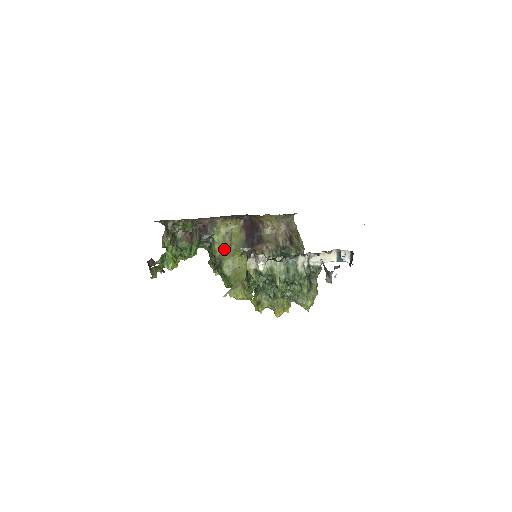
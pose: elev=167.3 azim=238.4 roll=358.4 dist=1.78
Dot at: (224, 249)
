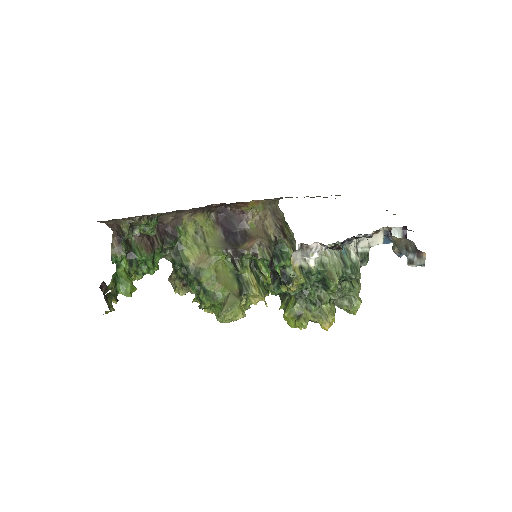
Dot at: (200, 255)
